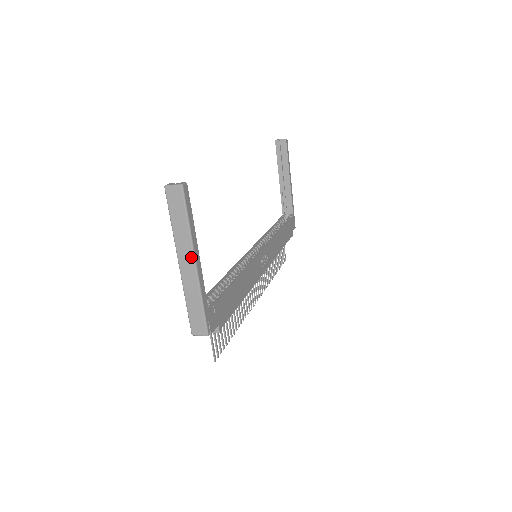
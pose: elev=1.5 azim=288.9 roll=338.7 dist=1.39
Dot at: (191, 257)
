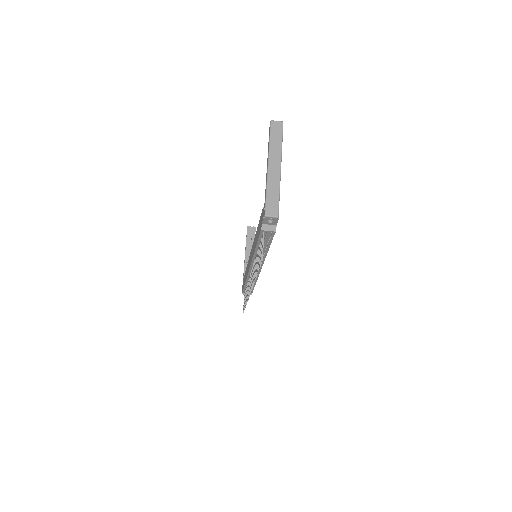
Dot at: (279, 162)
